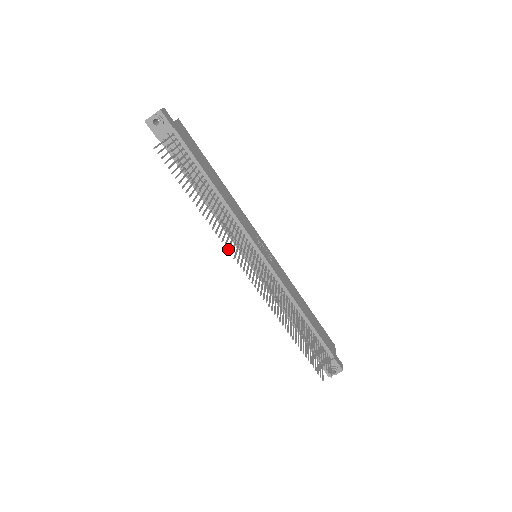
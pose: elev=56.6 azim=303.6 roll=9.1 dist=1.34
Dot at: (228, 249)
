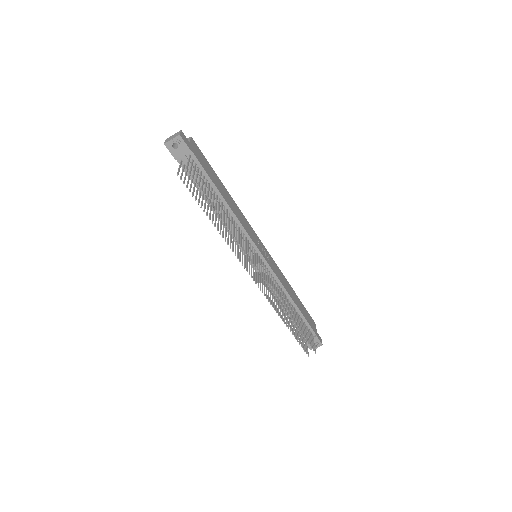
Dot at: (238, 257)
